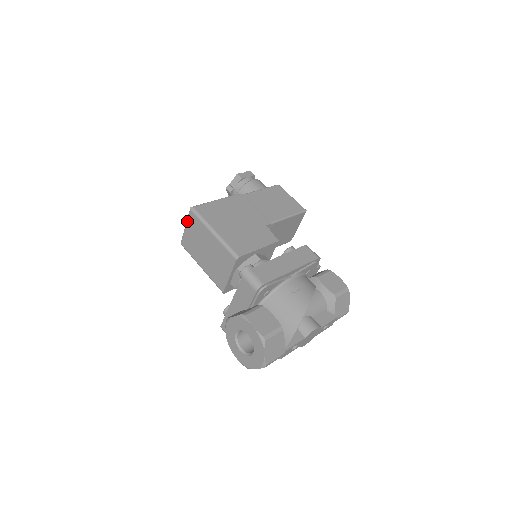
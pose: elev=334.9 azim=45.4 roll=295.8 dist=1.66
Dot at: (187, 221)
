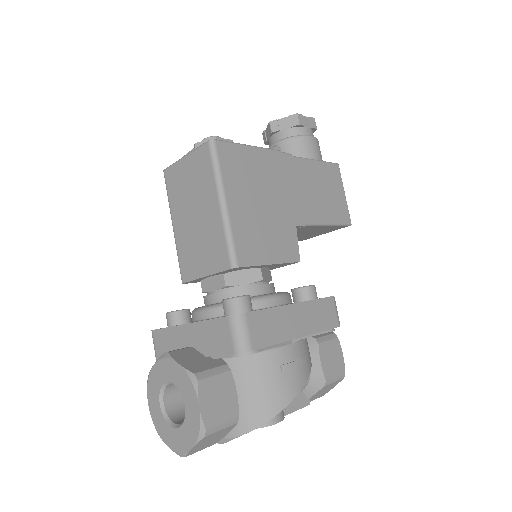
Dot at: (193, 152)
